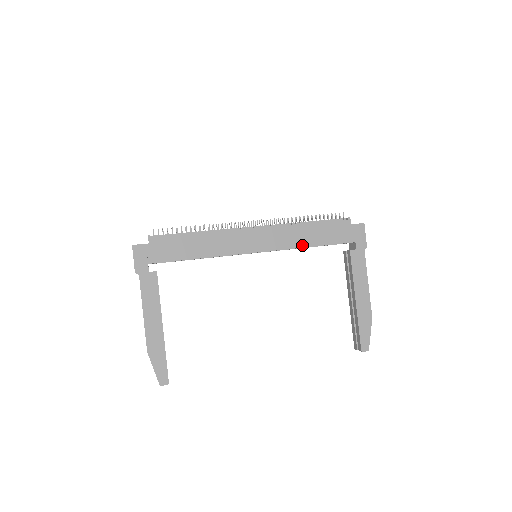
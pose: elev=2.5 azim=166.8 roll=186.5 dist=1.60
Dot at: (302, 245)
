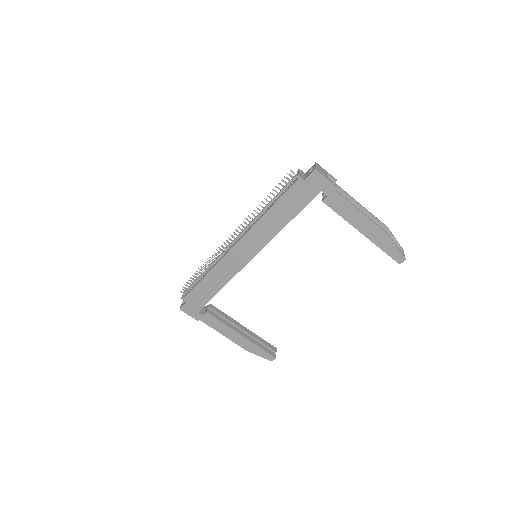
Dot at: (279, 229)
